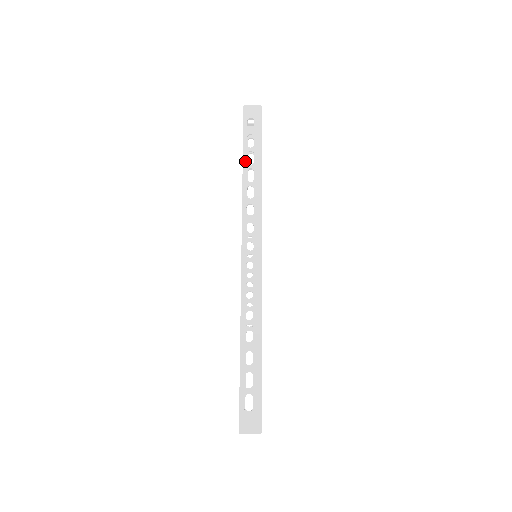
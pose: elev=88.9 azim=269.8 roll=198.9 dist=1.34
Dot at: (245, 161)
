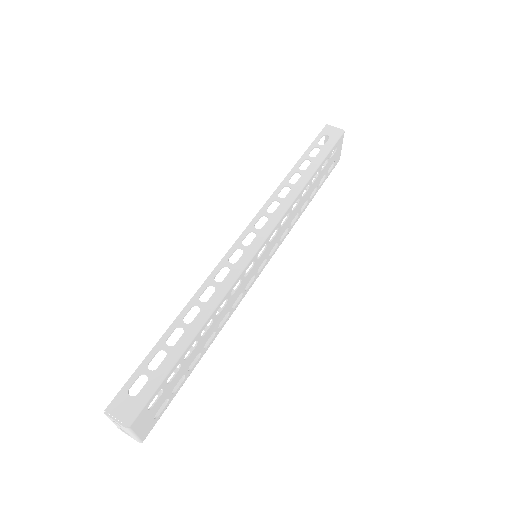
Dot at: (298, 165)
